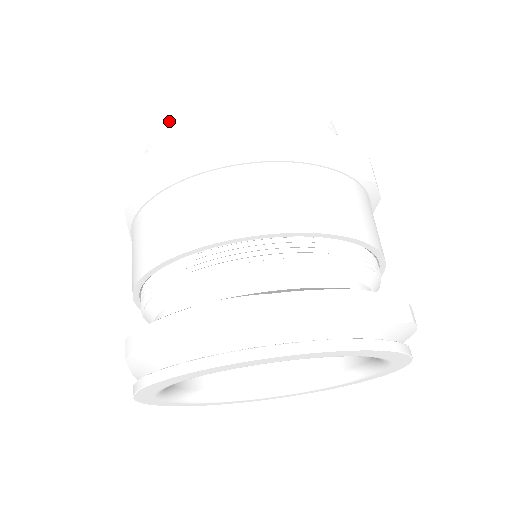
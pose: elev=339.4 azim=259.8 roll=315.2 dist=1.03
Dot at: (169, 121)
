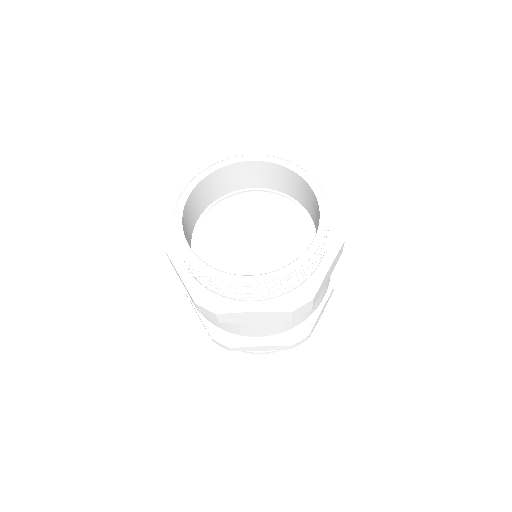
Dot at: (227, 285)
